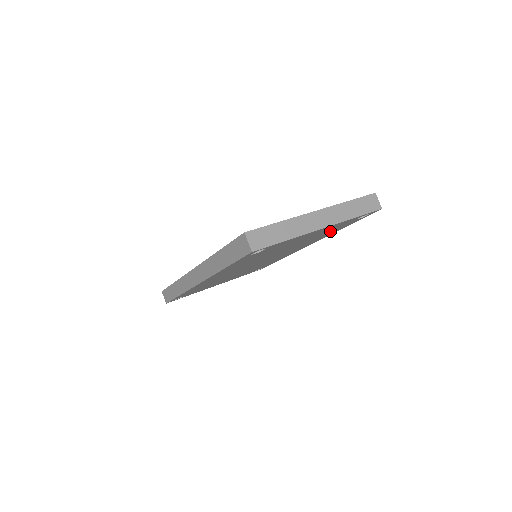
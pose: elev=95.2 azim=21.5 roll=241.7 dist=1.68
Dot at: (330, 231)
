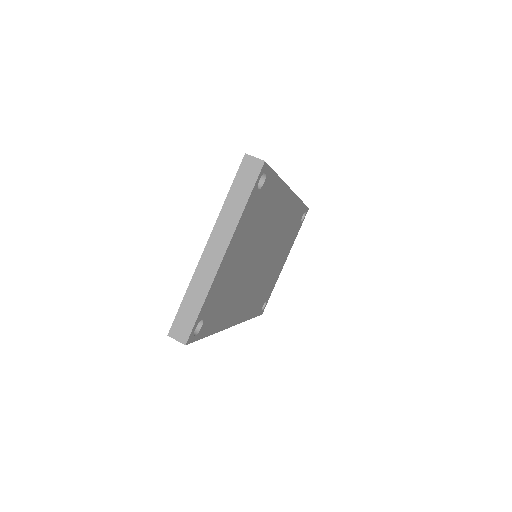
Dot at: (264, 206)
